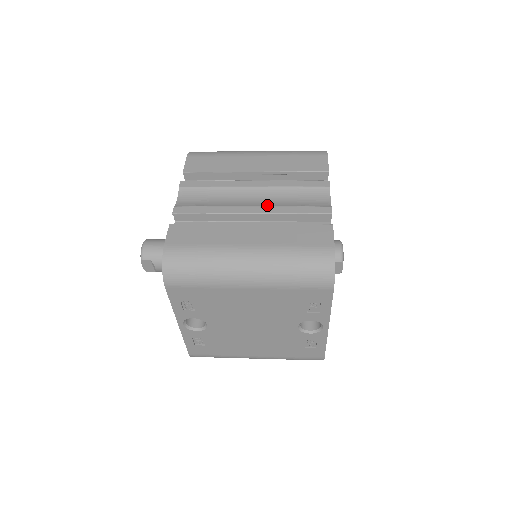
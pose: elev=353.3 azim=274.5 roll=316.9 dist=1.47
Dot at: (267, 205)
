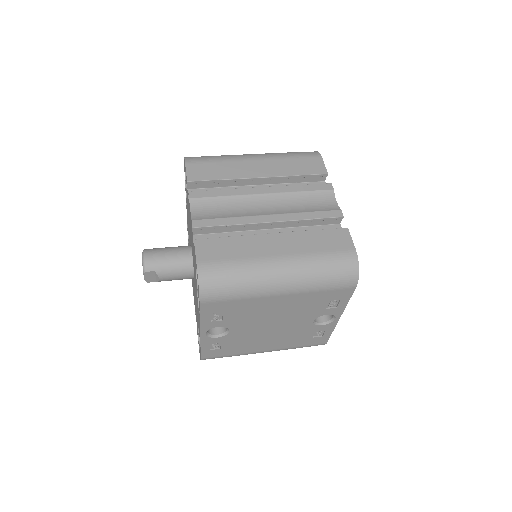
Dot at: (282, 212)
